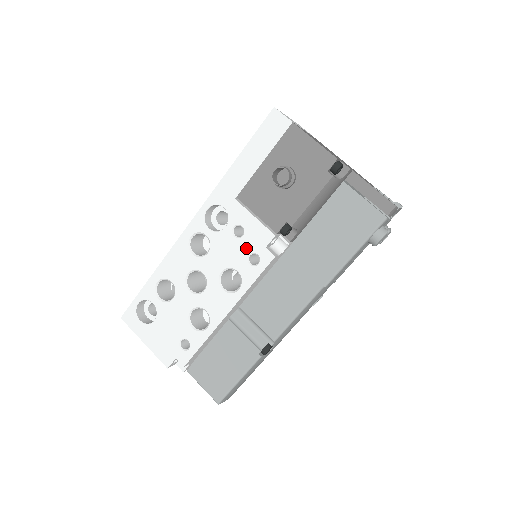
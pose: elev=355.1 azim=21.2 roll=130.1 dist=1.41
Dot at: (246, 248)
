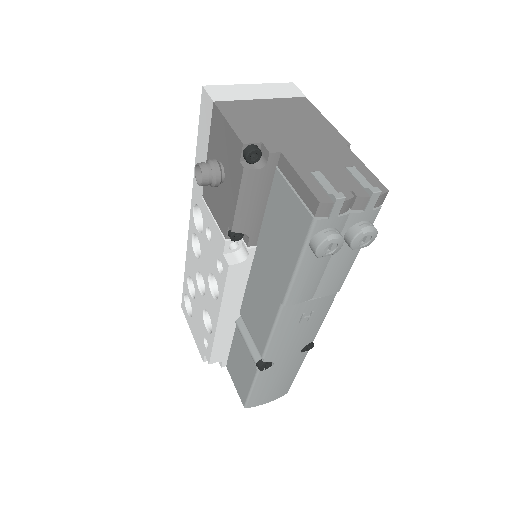
Dot at: (214, 253)
